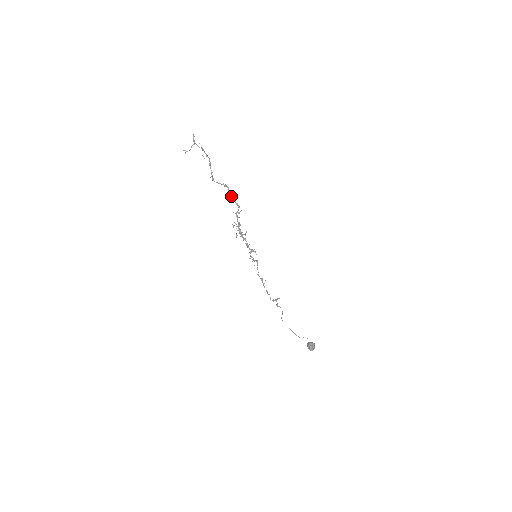
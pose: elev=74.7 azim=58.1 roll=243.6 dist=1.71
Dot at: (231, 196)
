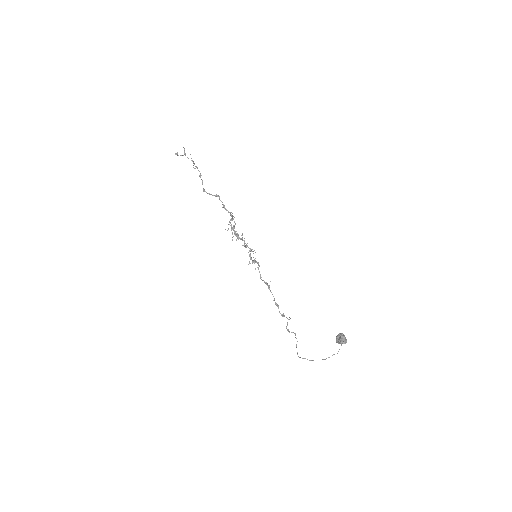
Dot at: (223, 205)
